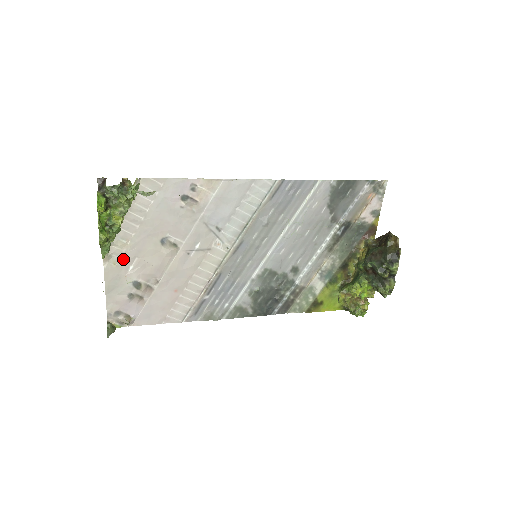
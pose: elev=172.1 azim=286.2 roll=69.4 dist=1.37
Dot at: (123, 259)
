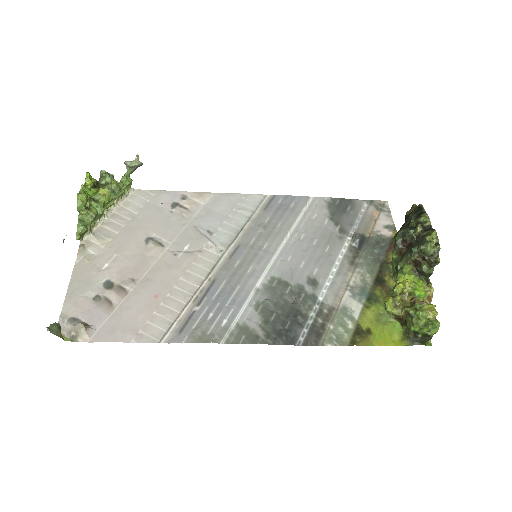
Dot at: (100, 256)
